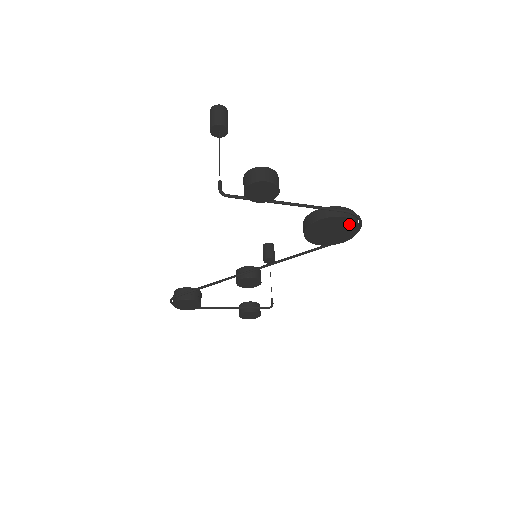
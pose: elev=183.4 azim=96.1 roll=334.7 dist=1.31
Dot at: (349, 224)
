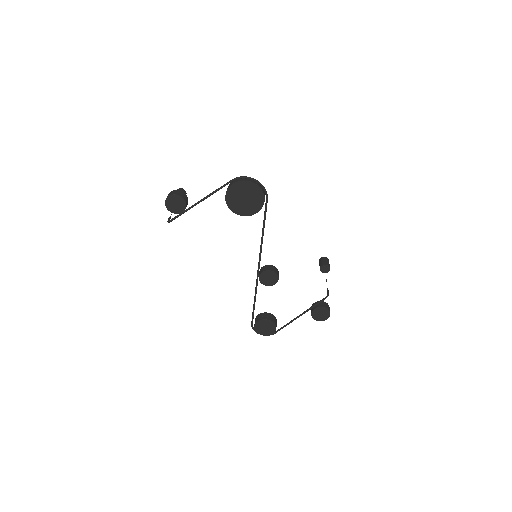
Dot at: (244, 185)
